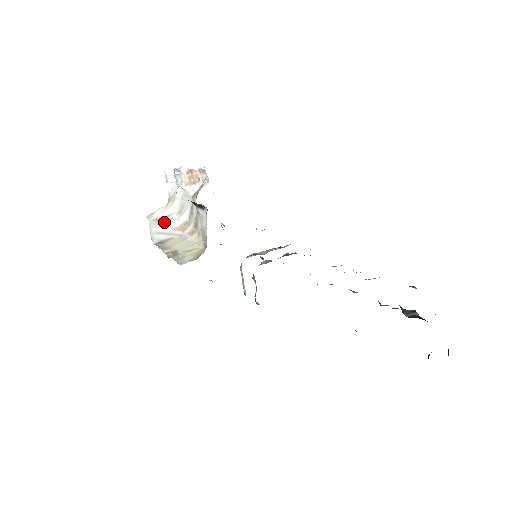
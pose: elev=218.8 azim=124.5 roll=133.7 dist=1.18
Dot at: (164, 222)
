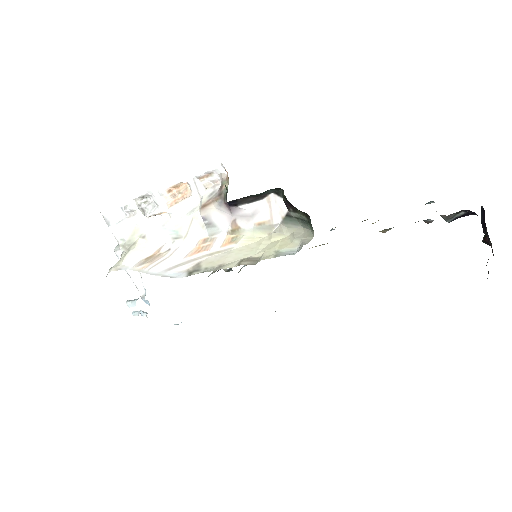
Dot at: (160, 258)
